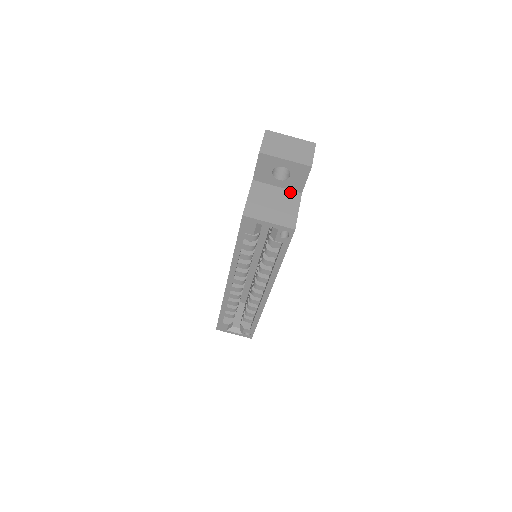
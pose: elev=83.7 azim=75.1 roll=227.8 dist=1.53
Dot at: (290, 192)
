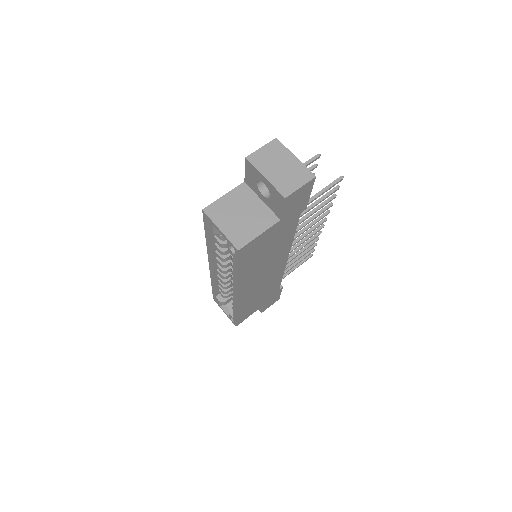
Dot at: (269, 212)
